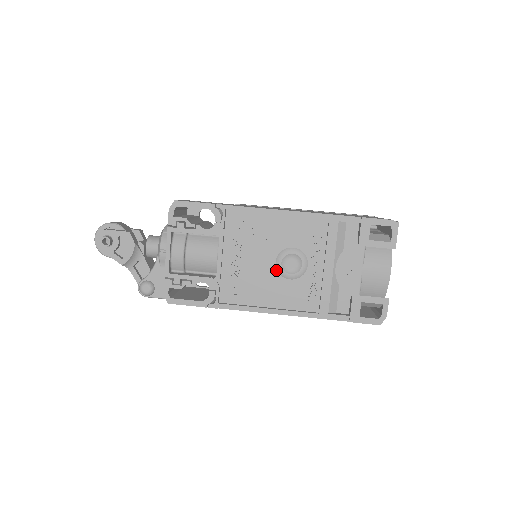
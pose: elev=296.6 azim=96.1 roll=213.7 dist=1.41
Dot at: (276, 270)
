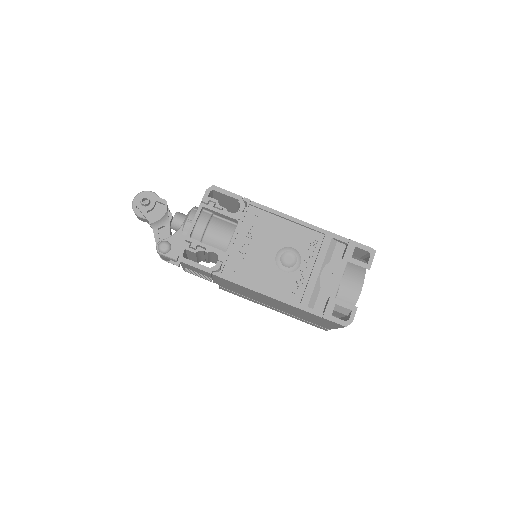
Dot at: (275, 261)
